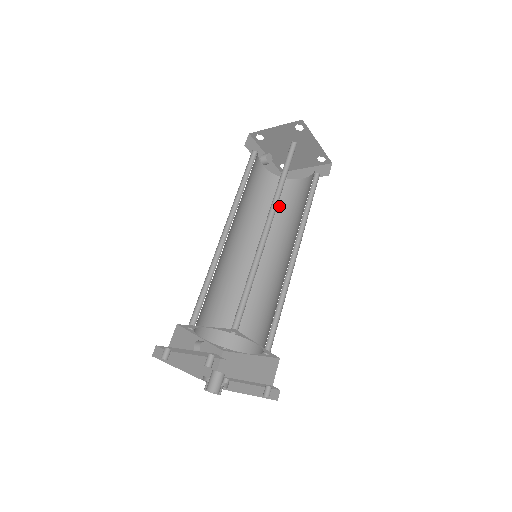
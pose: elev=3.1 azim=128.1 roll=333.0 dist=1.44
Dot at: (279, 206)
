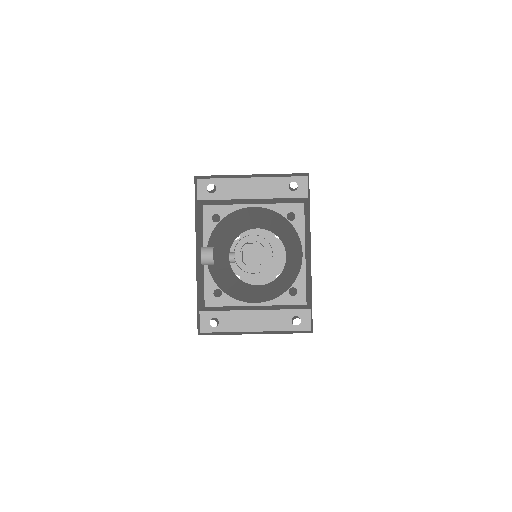
Dot at: (243, 284)
